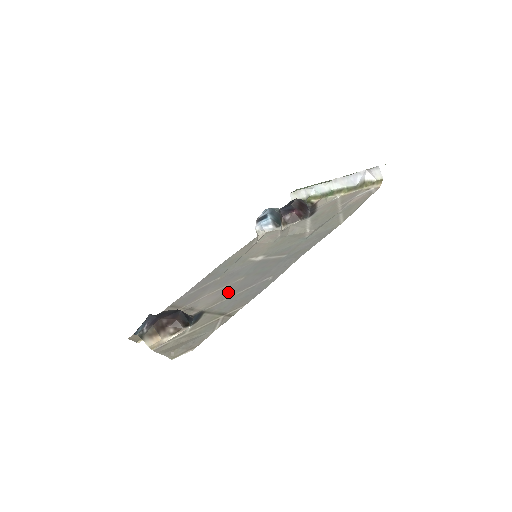
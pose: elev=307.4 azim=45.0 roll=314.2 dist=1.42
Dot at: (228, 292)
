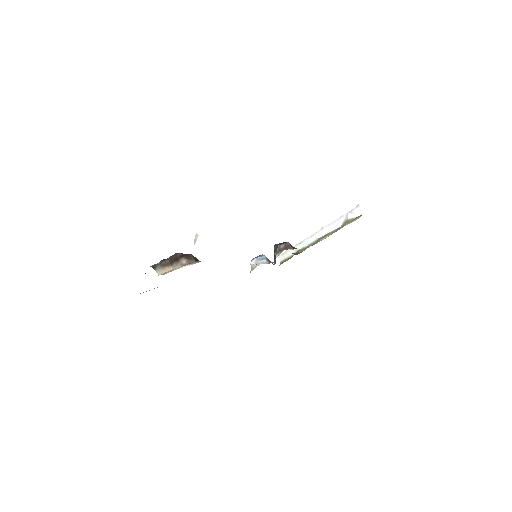
Dot at: occluded
